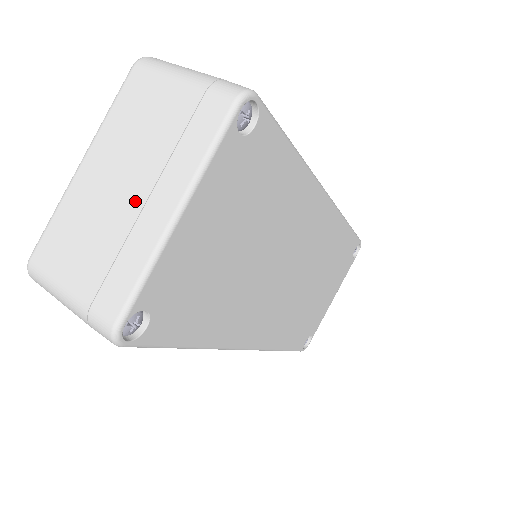
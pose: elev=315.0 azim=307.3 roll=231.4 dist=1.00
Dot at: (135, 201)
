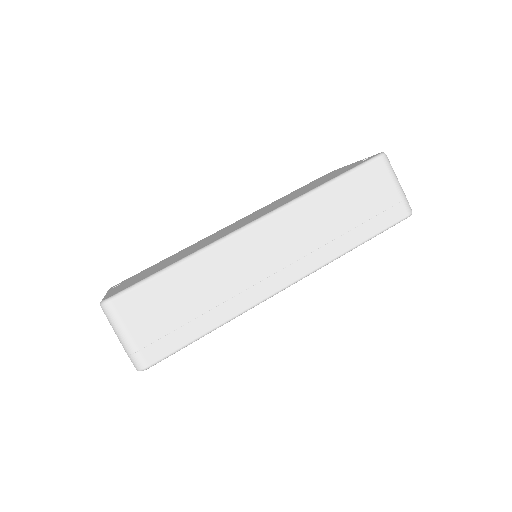
Dot at: occluded
